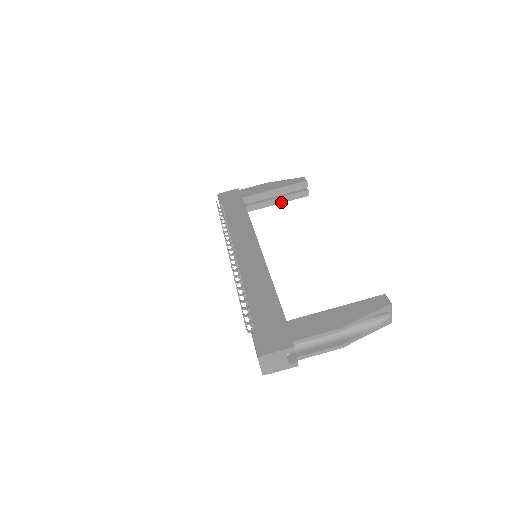
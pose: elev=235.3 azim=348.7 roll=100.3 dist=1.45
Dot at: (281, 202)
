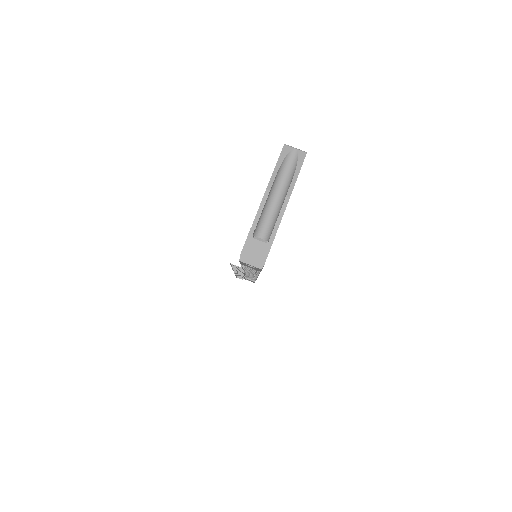
Dot at: occluded
